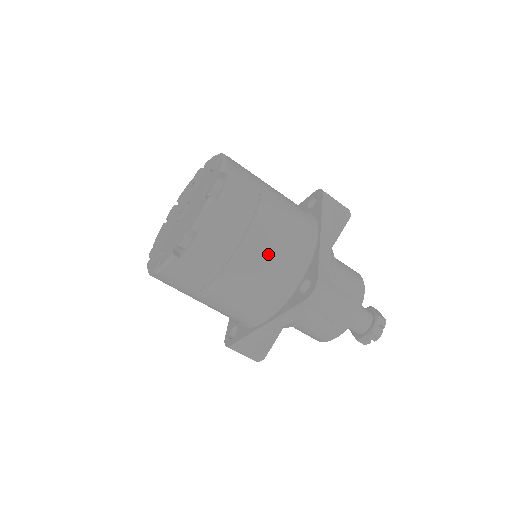
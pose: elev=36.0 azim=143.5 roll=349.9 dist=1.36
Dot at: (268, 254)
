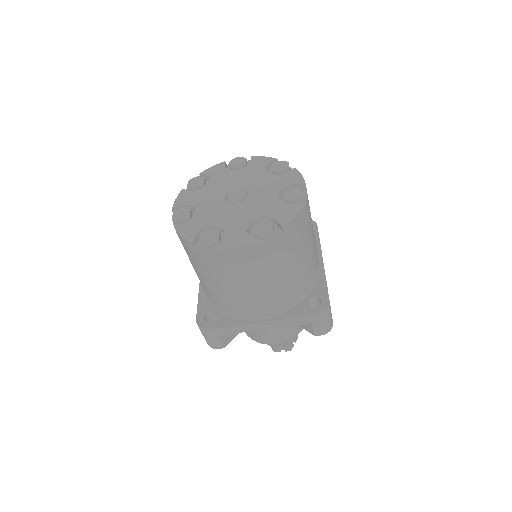
Dot at: (304, 267)
